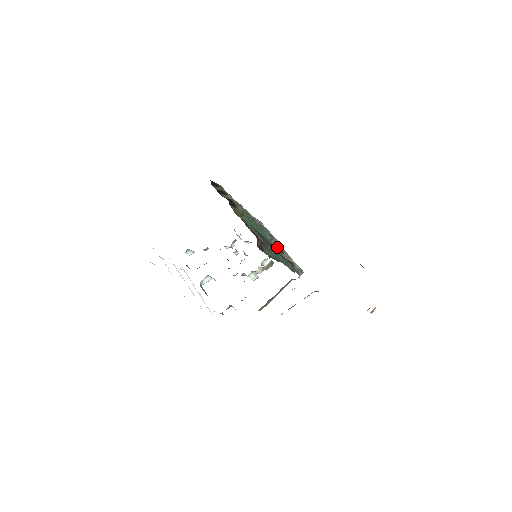
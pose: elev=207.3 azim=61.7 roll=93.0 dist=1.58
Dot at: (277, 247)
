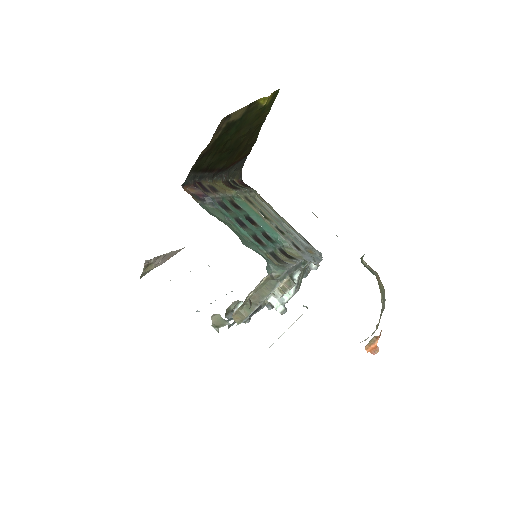
Dot at: (292, 255)
